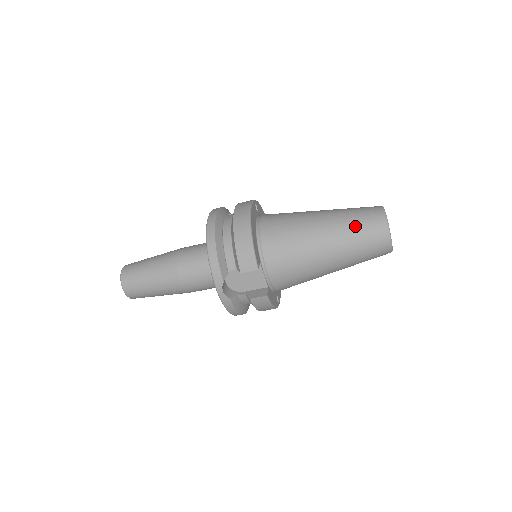
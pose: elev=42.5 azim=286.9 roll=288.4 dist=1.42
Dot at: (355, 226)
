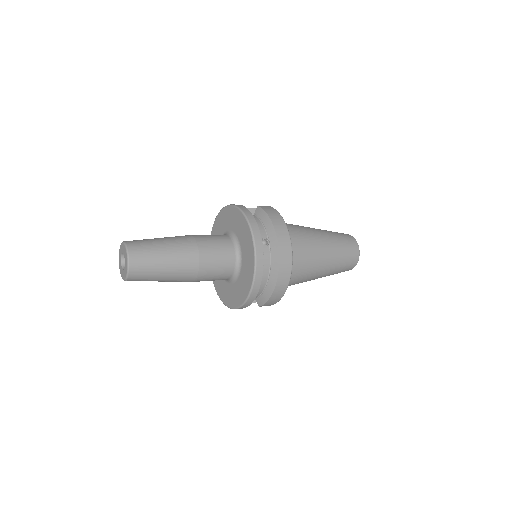
Dot at: (340, 269)
